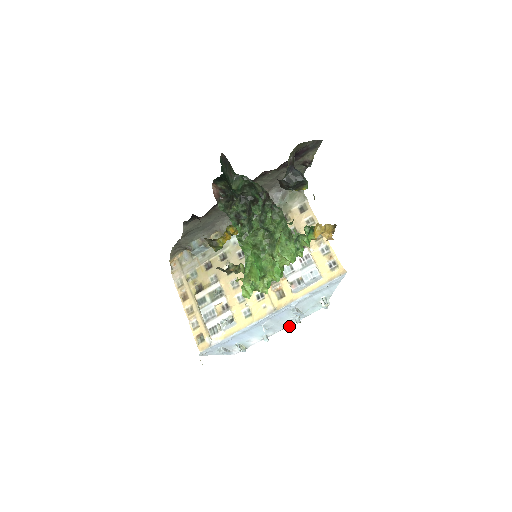
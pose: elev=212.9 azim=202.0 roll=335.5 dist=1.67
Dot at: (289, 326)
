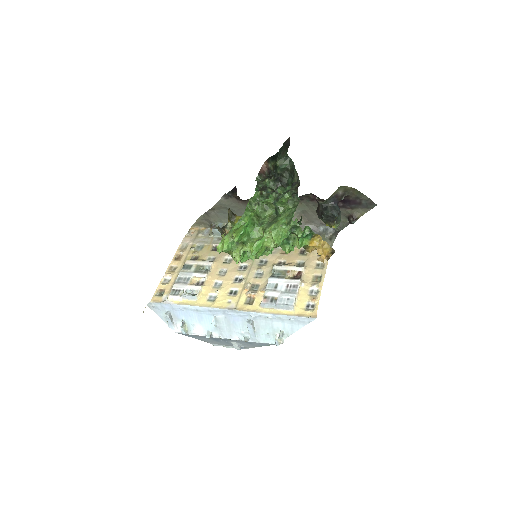
Dot at: (237, 347)
